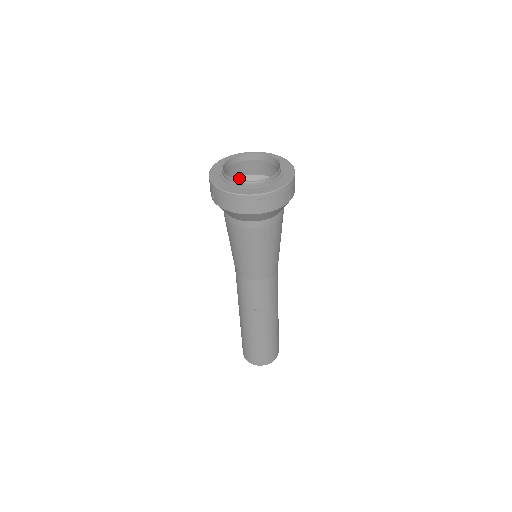
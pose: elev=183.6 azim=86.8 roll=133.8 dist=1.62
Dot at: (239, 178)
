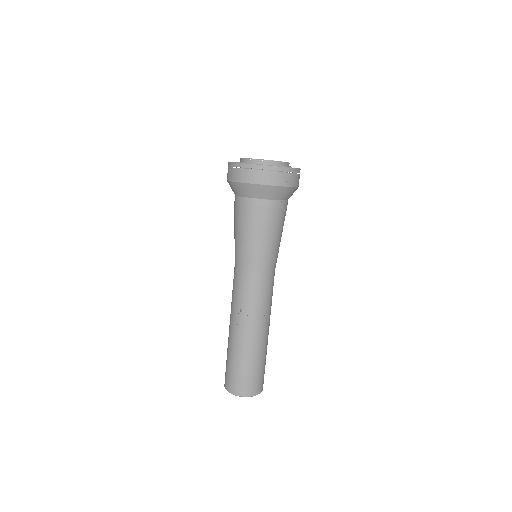
Dot at: occluded
